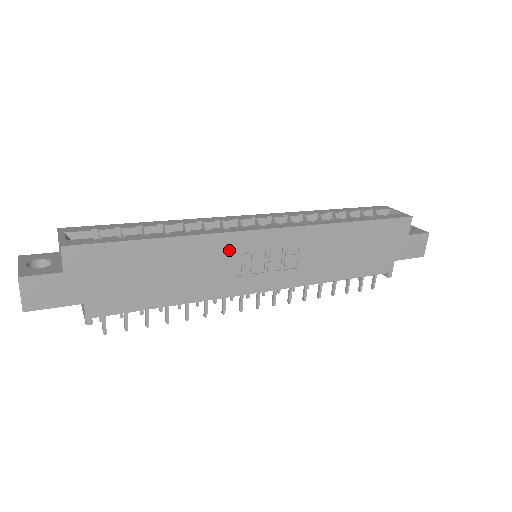
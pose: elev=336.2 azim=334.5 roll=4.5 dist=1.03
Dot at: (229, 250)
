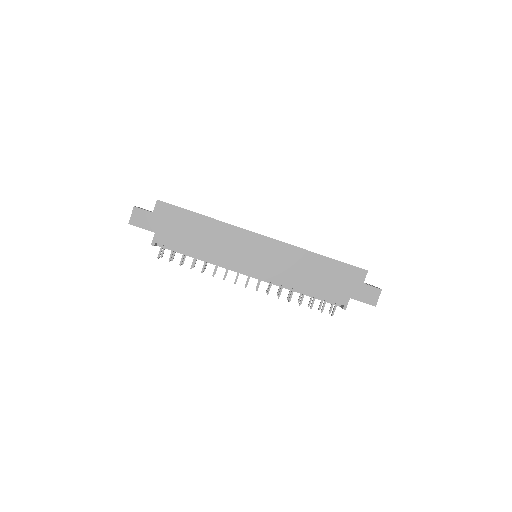
Dot at: (237, 238)
